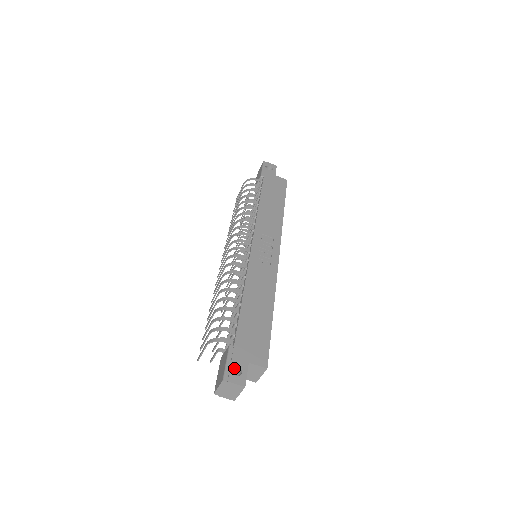
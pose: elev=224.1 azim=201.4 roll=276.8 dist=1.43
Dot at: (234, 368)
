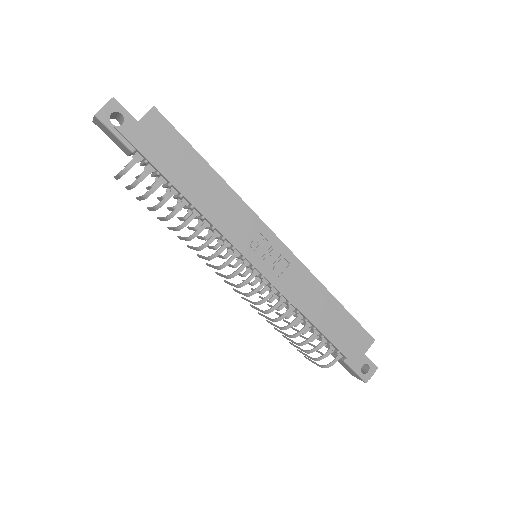
Dot at: (358, 365)
